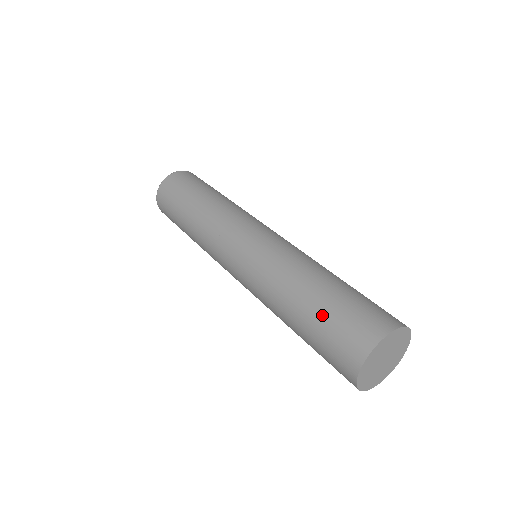
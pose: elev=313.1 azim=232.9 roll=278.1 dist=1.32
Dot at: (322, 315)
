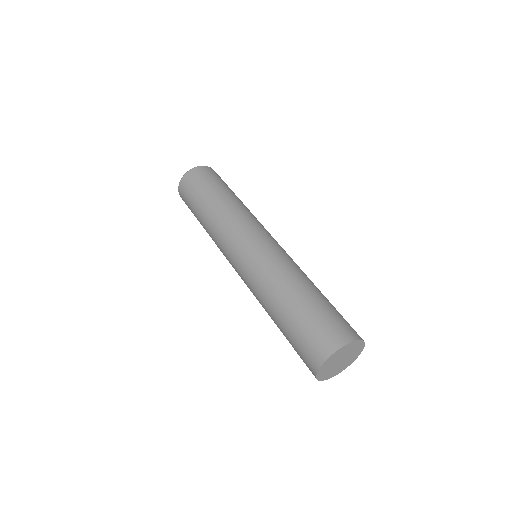
Dot at: (294, 326)
